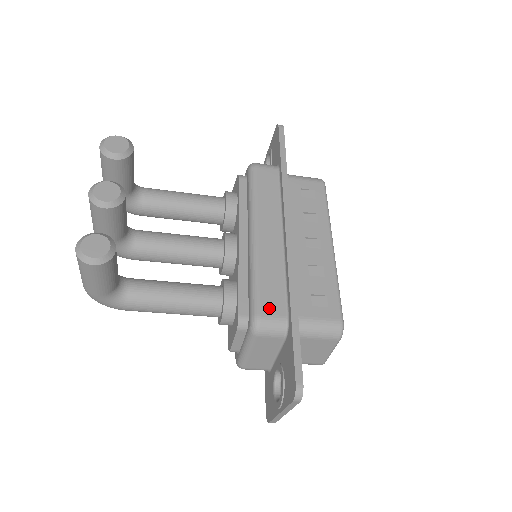
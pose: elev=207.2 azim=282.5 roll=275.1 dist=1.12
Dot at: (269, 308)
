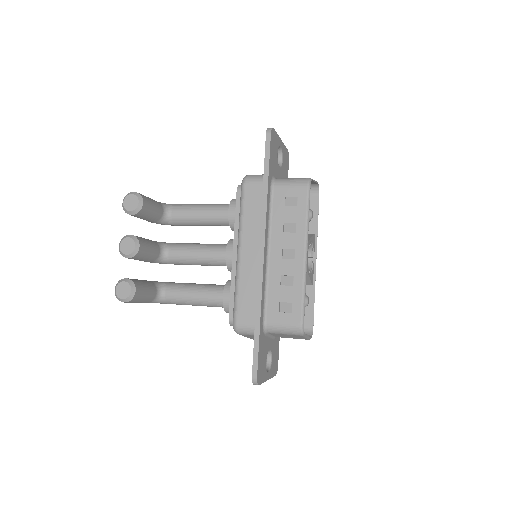
Dot at: (243, 317)
